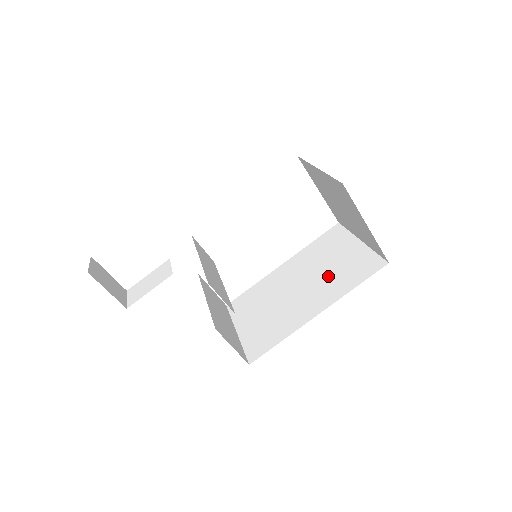
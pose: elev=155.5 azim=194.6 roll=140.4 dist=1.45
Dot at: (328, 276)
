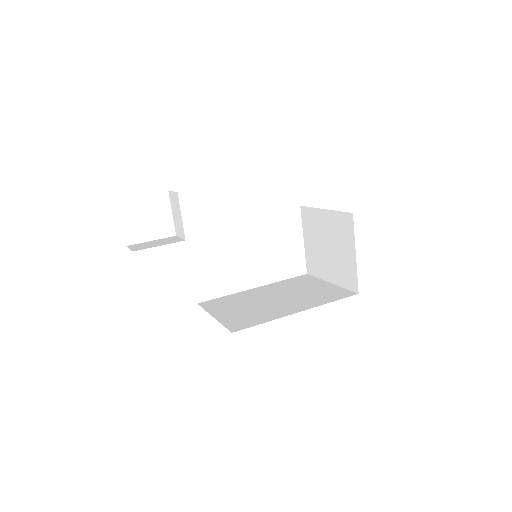
Dot at: (304, 296)
